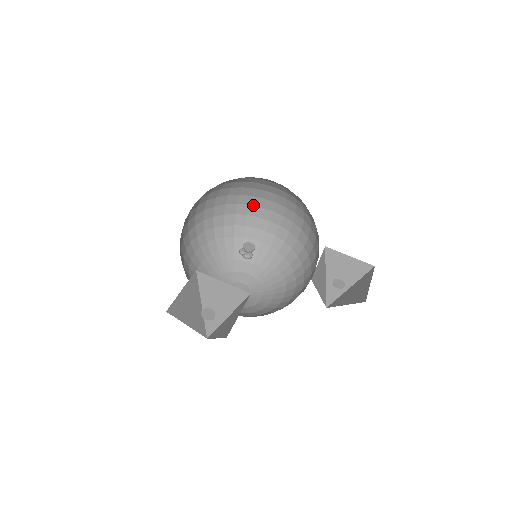
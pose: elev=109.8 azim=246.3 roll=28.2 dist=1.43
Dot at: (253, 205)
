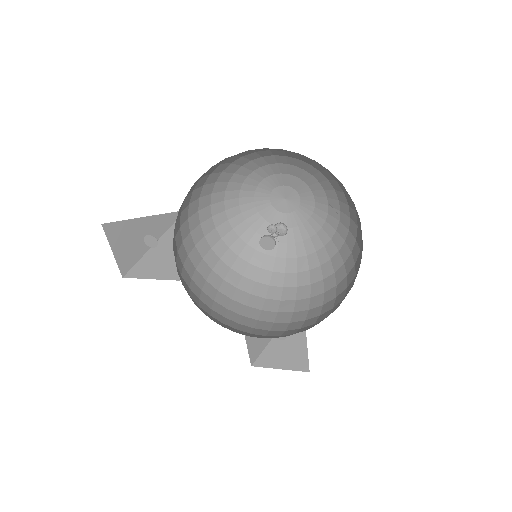
Dot at: occluded
